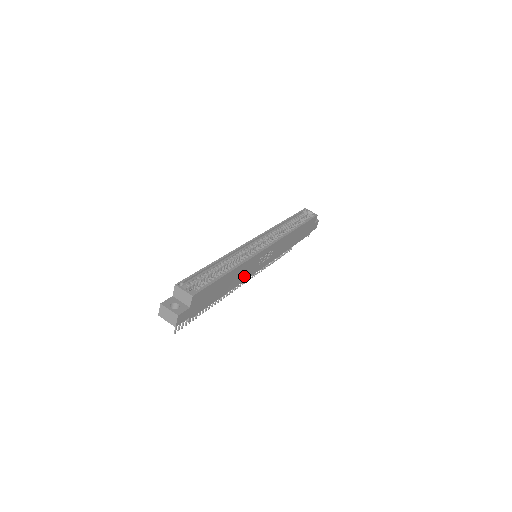
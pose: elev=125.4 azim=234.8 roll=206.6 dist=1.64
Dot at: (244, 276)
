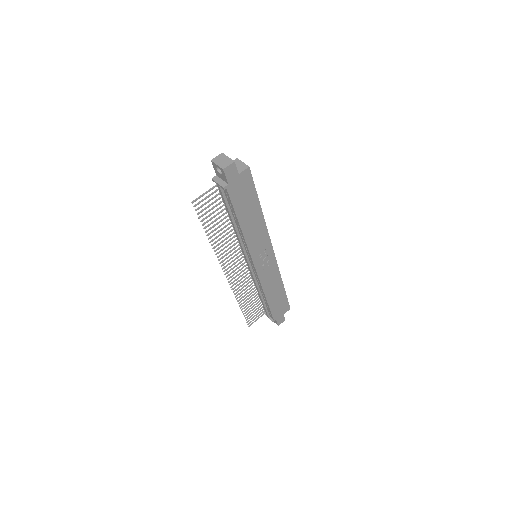
Dot at: (252, 241)
